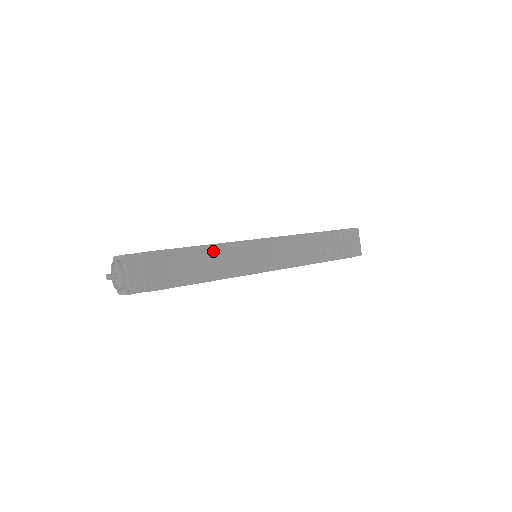
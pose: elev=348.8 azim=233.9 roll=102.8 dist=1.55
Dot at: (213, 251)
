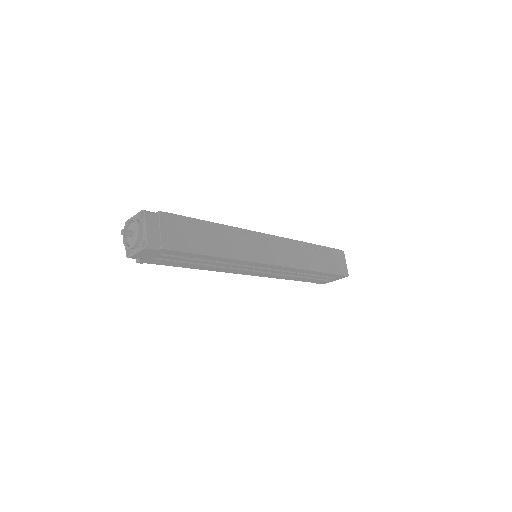
Dot at: (223, 230)
